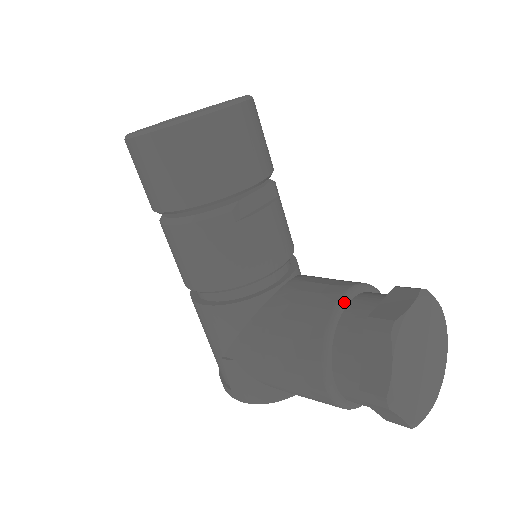
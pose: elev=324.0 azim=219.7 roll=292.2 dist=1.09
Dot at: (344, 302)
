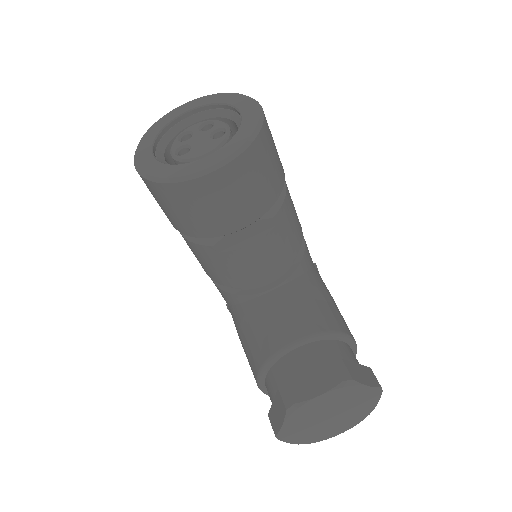
Dot at: (288, 349)
